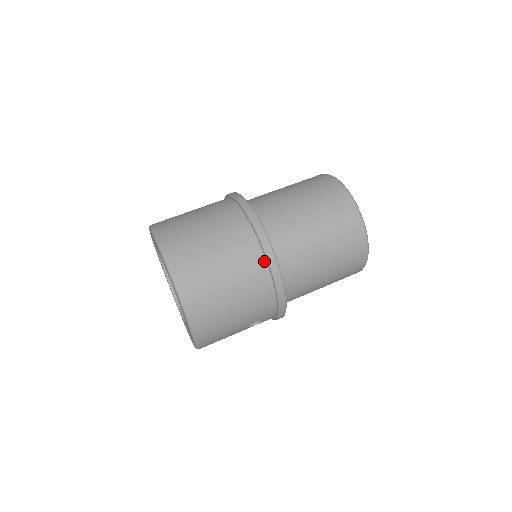
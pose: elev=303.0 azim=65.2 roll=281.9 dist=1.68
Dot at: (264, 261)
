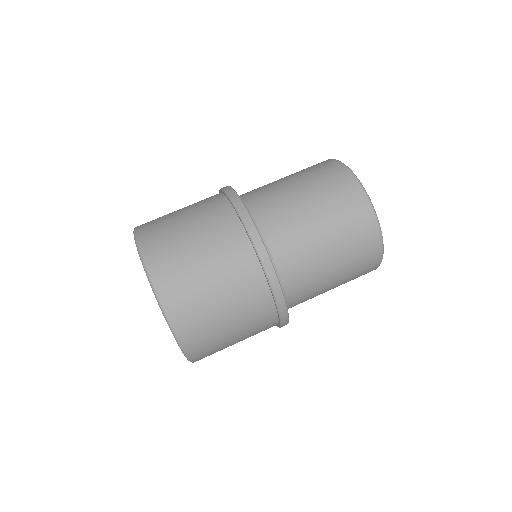
Dot at: (269, 295)
